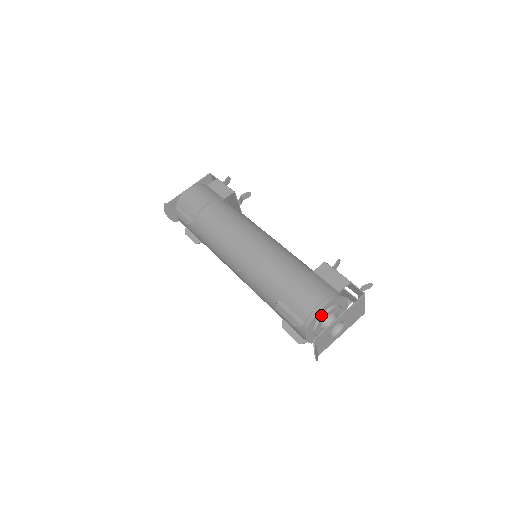
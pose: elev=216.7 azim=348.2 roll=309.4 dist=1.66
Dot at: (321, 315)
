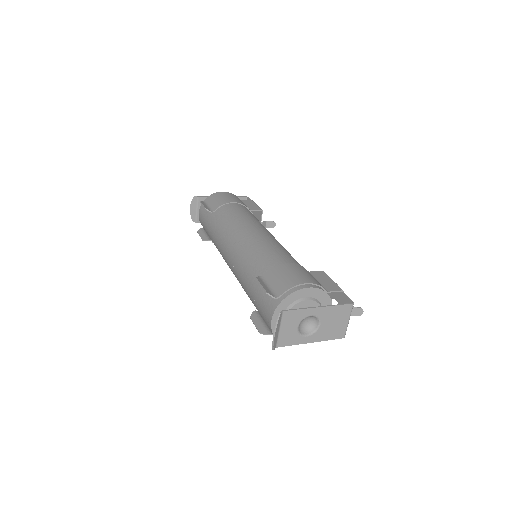
Dot at: (300, 299)
